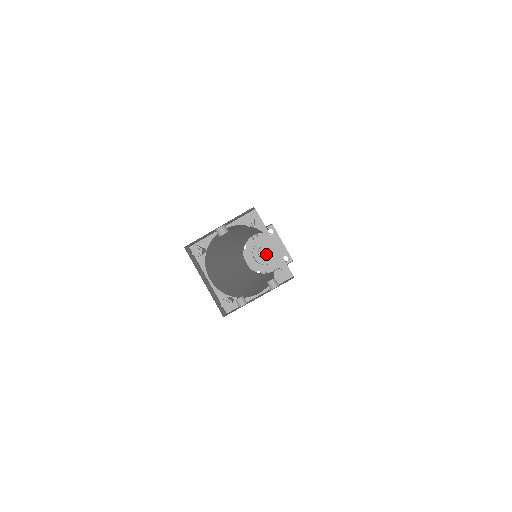
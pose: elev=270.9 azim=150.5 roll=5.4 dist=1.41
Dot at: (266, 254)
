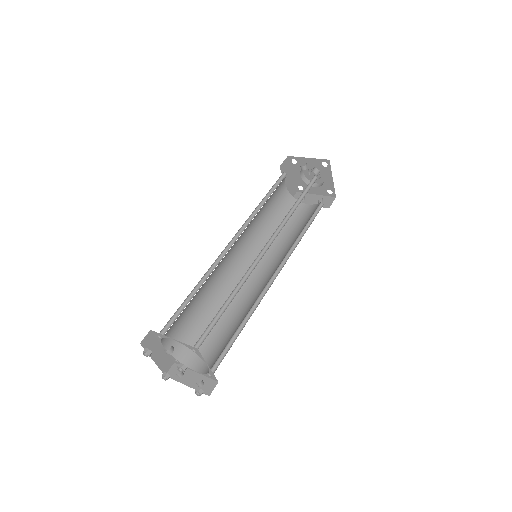
Dot at: occluded
